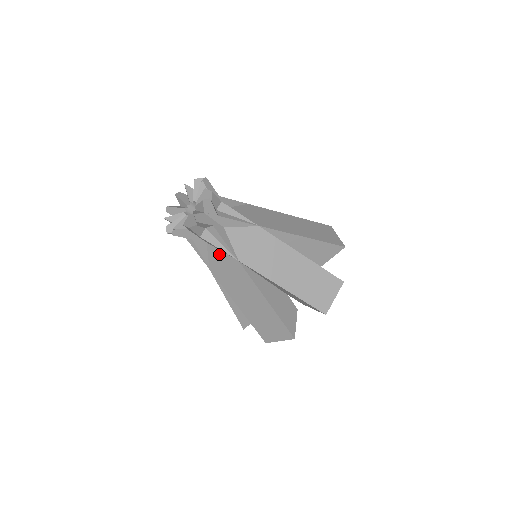
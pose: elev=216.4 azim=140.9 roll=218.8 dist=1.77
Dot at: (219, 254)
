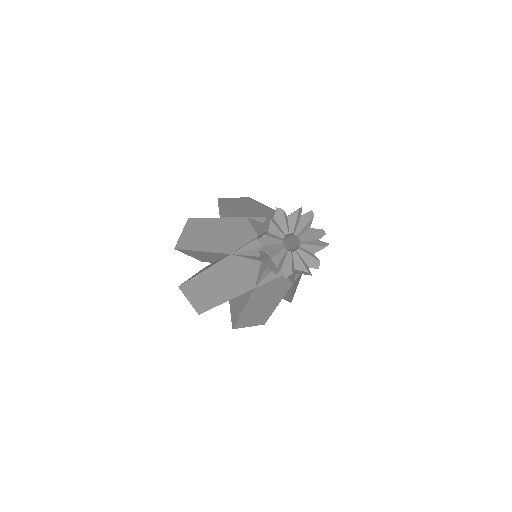
Dot at: (254, 270)
